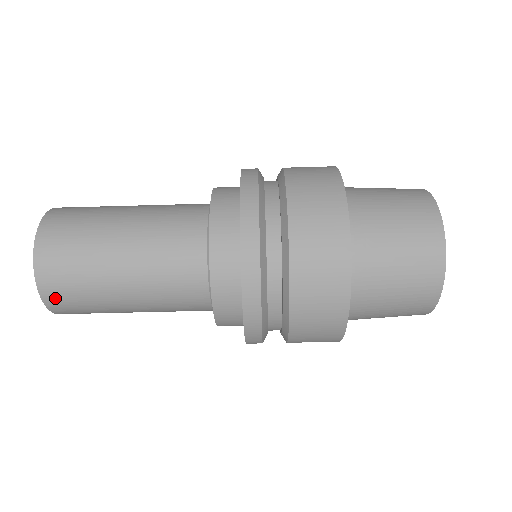
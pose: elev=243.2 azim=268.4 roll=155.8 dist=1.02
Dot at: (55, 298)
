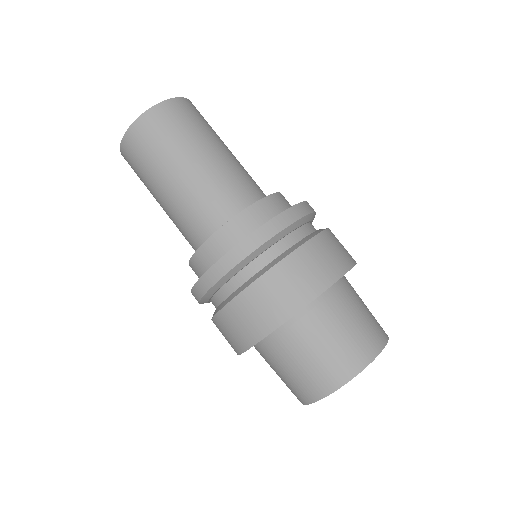
Dot at: (127, 151)
